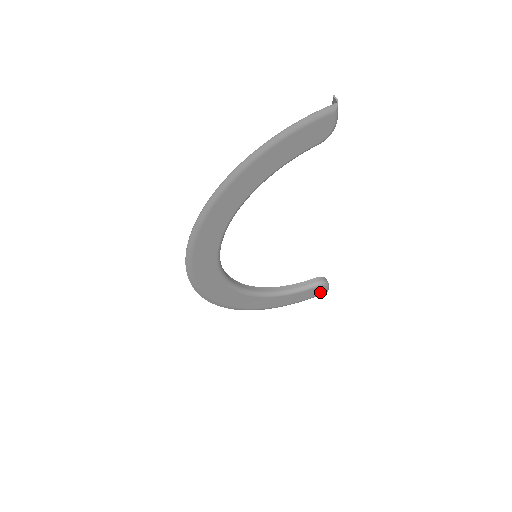
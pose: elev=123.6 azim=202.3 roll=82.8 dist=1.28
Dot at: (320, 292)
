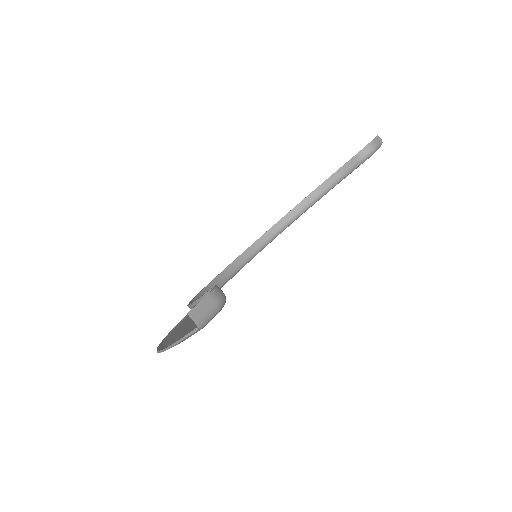
Dot at: occluded
